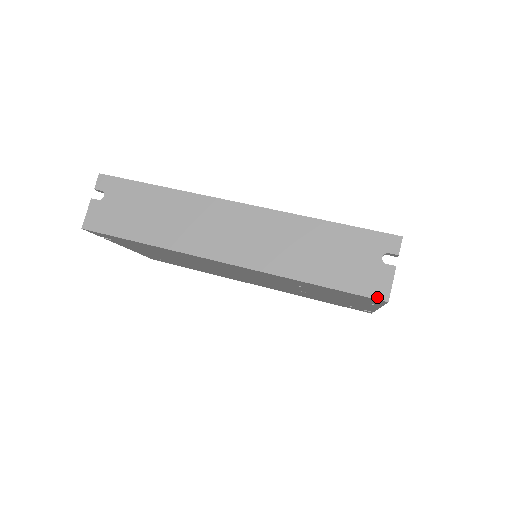
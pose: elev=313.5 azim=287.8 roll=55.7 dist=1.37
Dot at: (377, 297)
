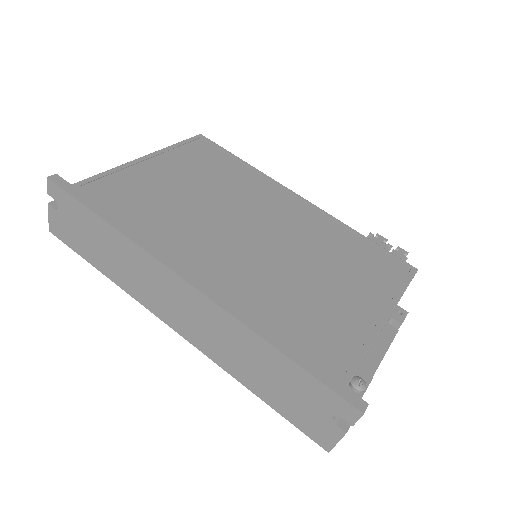
Dot at: (318, 443)
